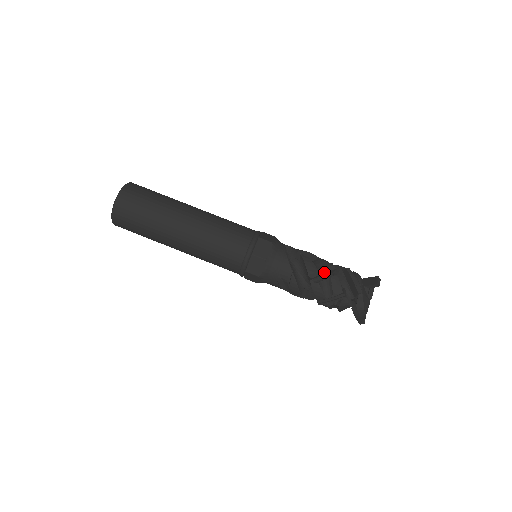
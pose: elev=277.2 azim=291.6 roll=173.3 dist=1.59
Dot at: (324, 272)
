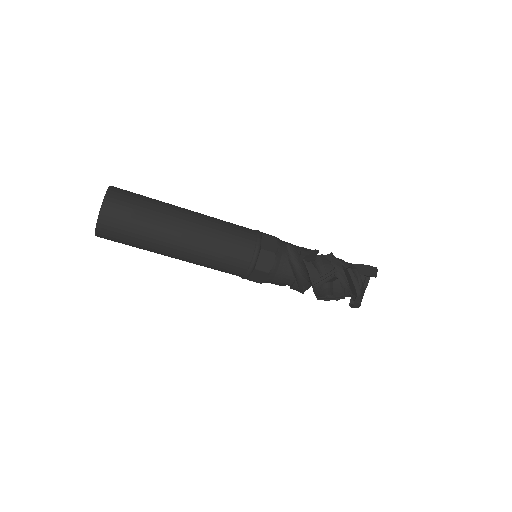
Dot at: (326, 278)
